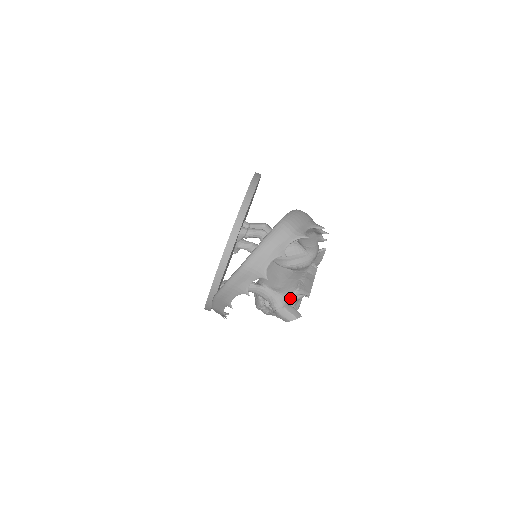
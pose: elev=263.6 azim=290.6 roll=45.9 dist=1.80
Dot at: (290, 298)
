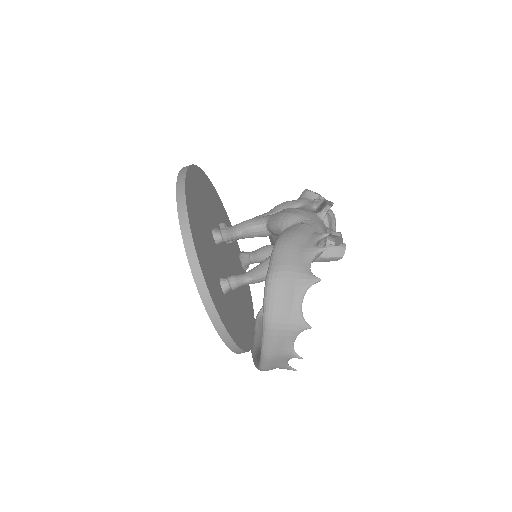
Dot at: occluded
